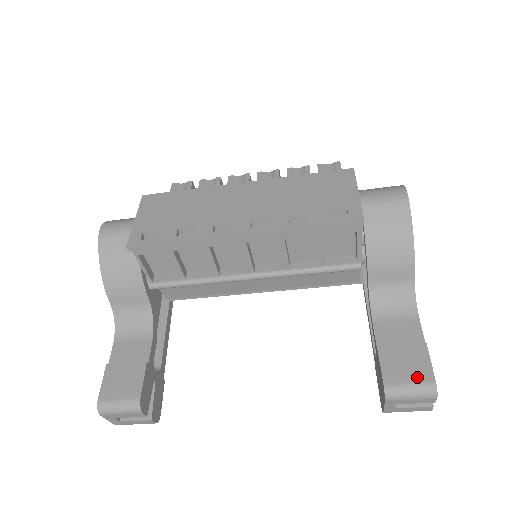
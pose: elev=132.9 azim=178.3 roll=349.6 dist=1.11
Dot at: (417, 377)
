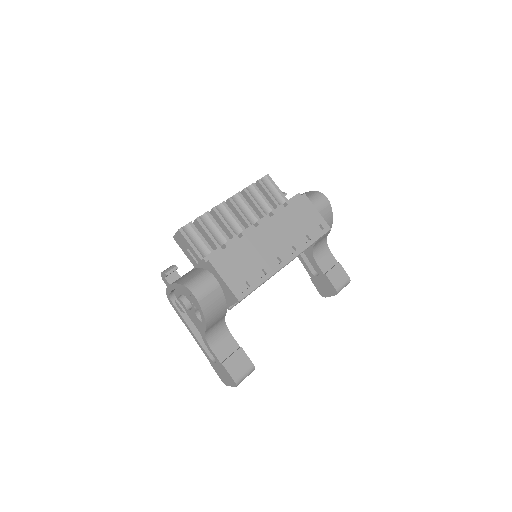
Dot at: (344, 280)
